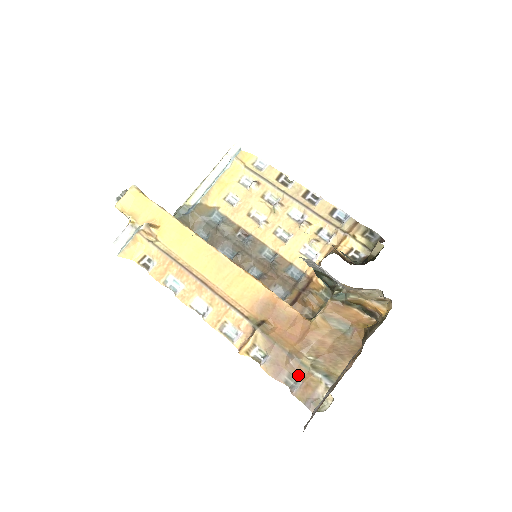
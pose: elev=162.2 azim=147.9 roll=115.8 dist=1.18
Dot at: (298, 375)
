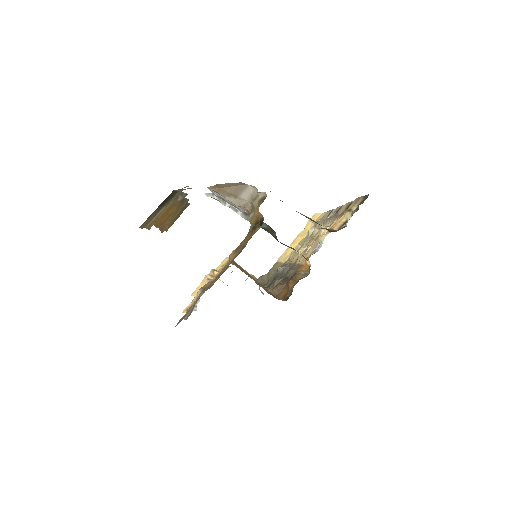
Dot at: occluded
